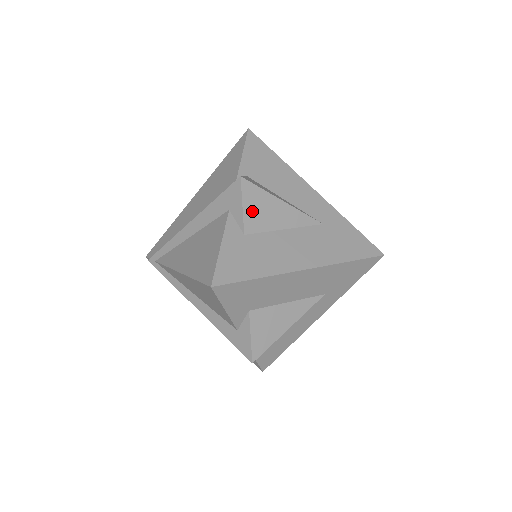
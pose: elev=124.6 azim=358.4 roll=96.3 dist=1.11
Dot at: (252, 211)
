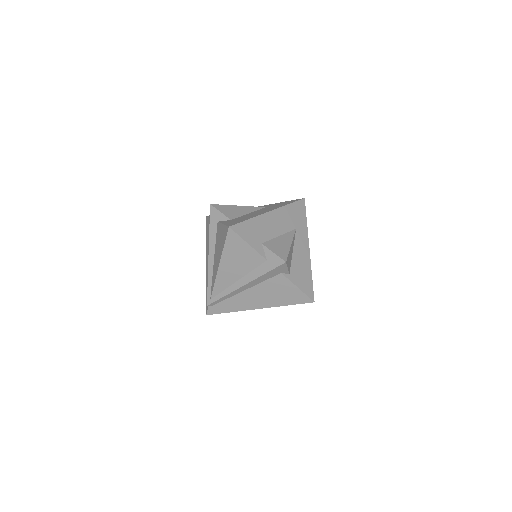
Dot at: (227, 212)
